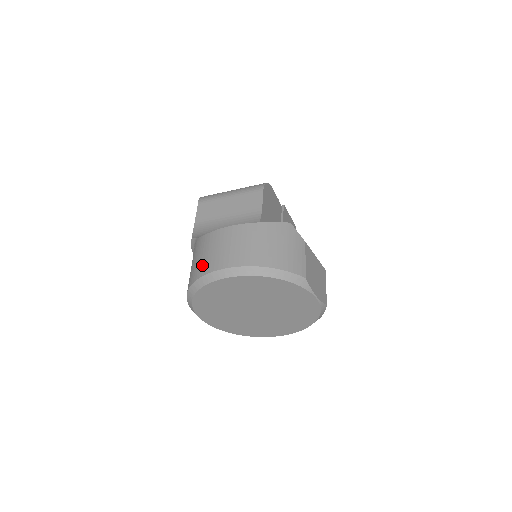
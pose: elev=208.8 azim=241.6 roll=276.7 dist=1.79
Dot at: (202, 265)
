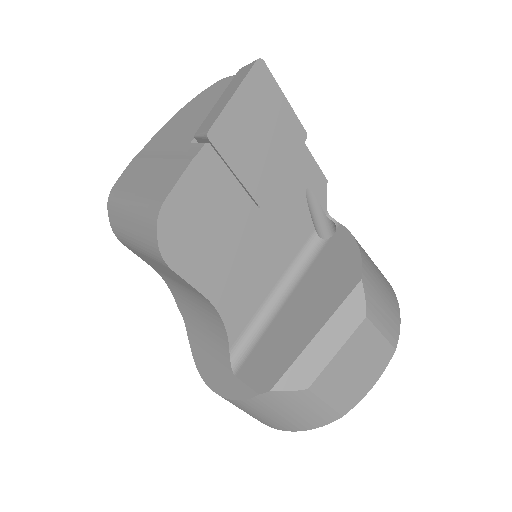
Dot at: occluded
